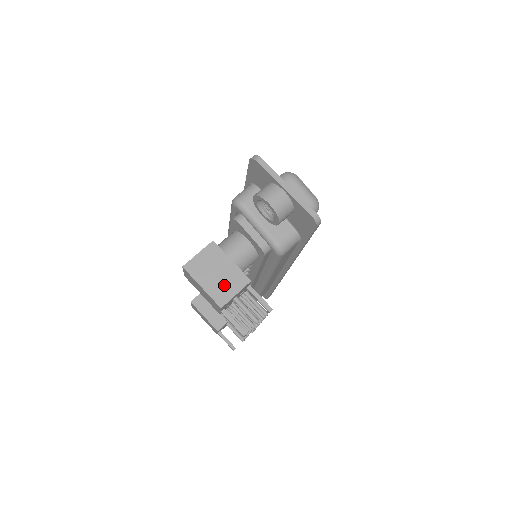
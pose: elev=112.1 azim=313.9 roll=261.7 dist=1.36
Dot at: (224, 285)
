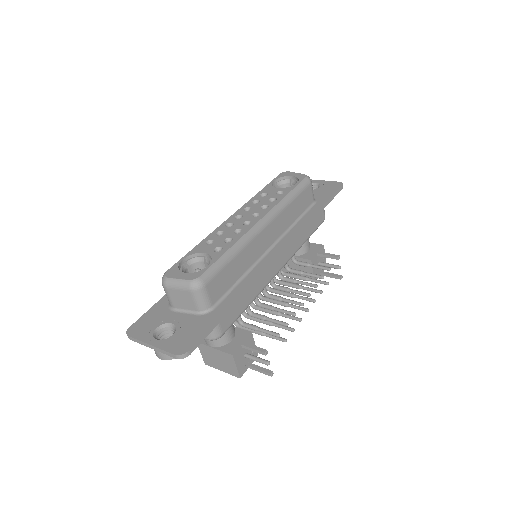
Dot at: (227, 365)
